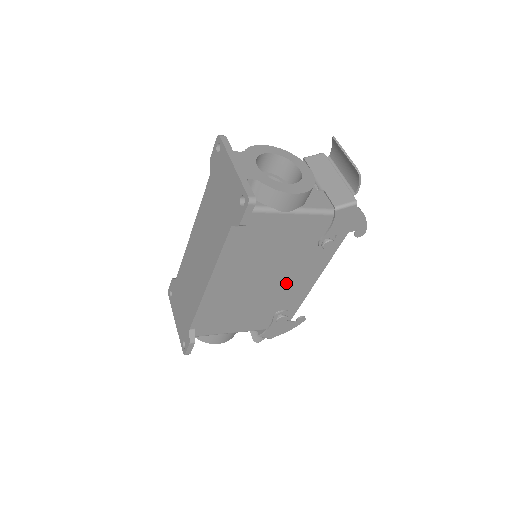
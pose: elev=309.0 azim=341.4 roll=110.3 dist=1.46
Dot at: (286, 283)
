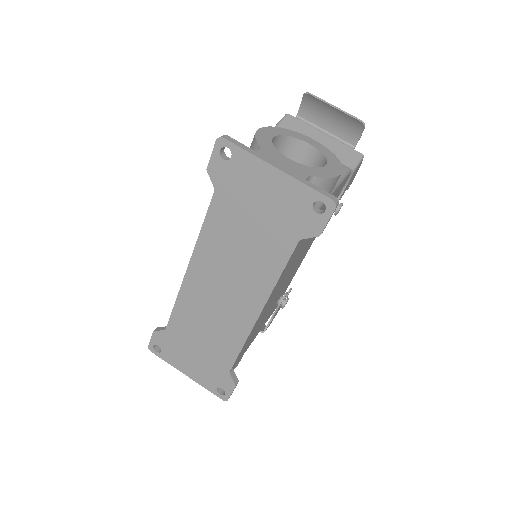
Dot at: (295, 267)
